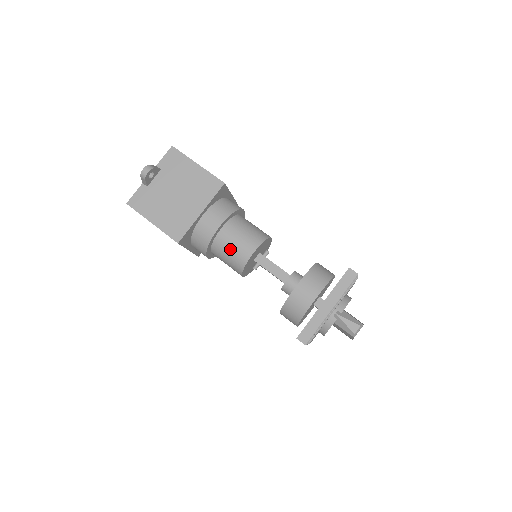
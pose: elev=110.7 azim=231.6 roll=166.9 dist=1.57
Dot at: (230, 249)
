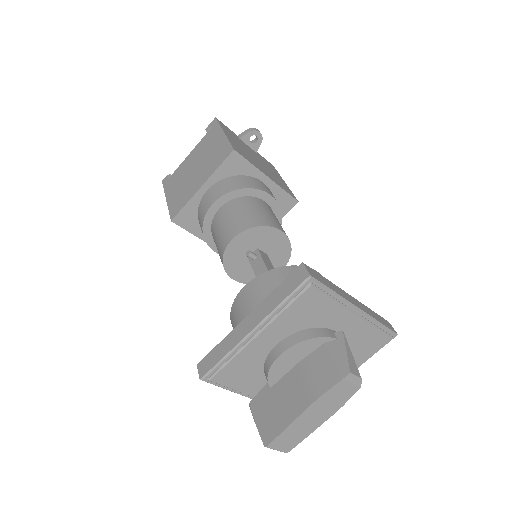
Dot at: (260, 210)
